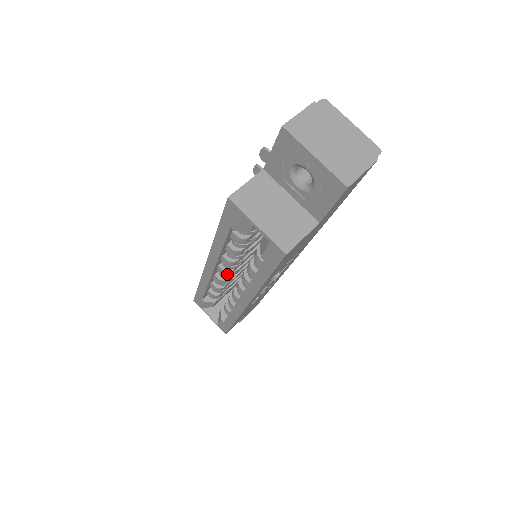
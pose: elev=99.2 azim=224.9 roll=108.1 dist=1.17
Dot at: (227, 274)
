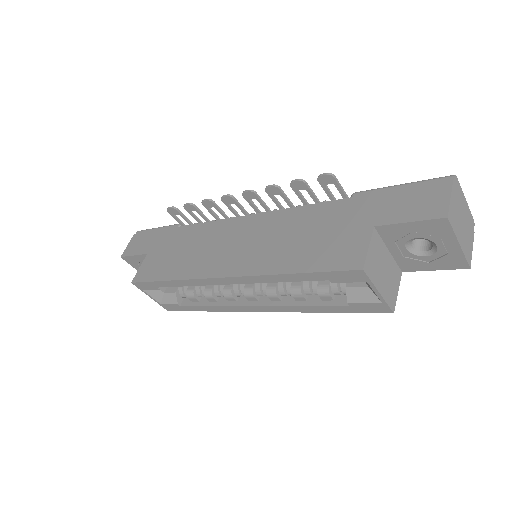
Dot at: occluded
